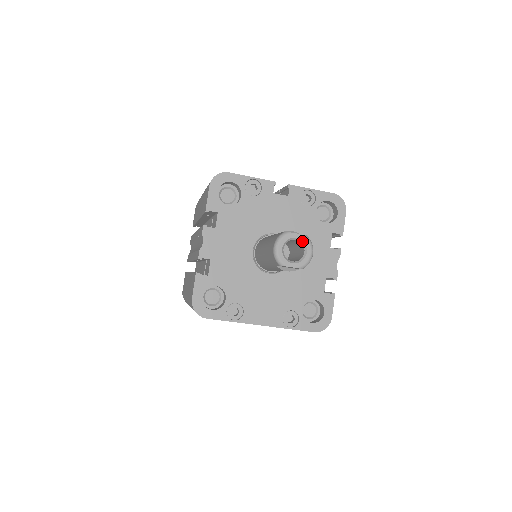
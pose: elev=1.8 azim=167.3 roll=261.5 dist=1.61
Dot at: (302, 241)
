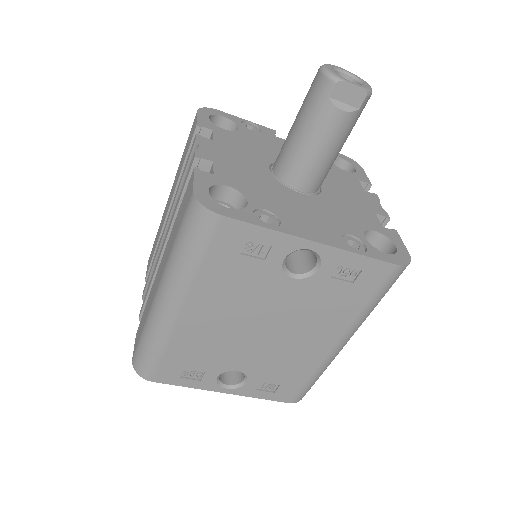
Dot at: (352, 75)
